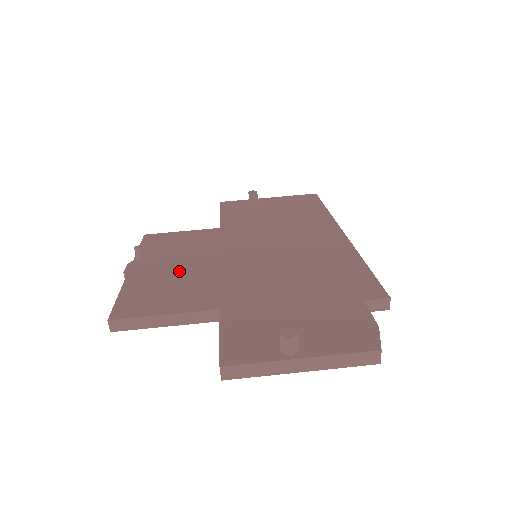
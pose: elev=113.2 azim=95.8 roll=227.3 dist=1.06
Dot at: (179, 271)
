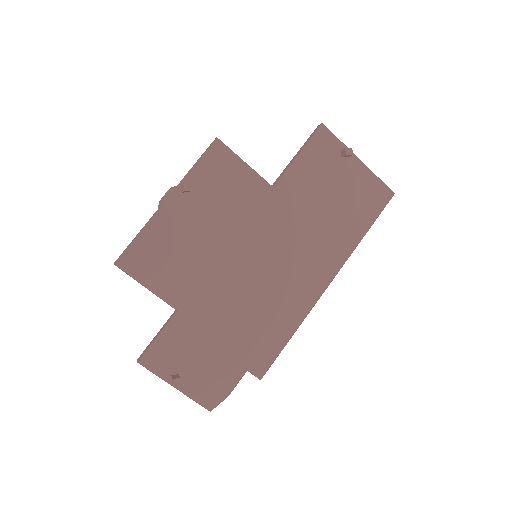
Dot at: (192, 237)
